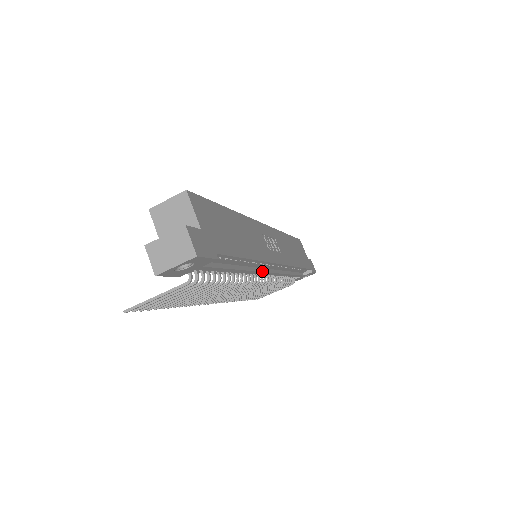
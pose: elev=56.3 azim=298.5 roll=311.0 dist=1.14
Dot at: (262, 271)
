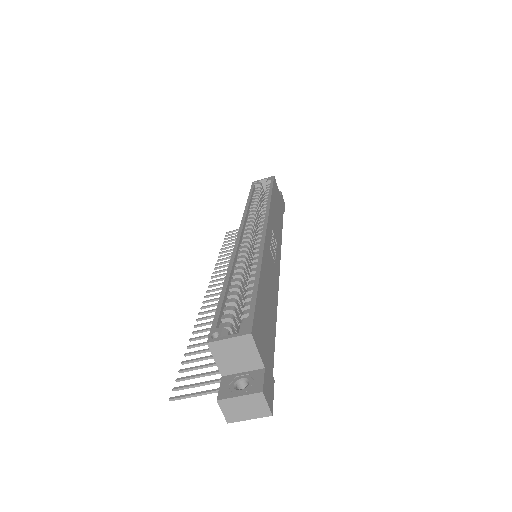
Dot at: occluded
